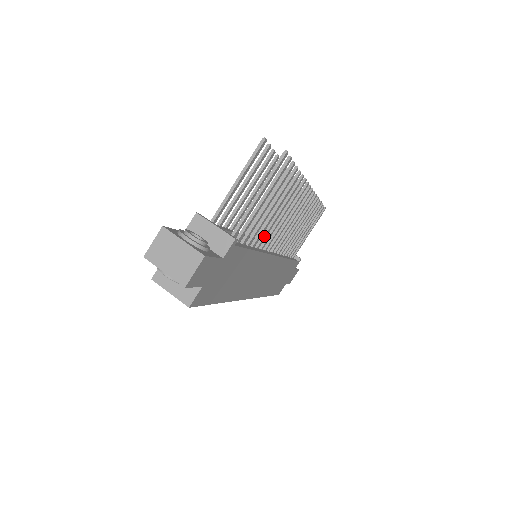
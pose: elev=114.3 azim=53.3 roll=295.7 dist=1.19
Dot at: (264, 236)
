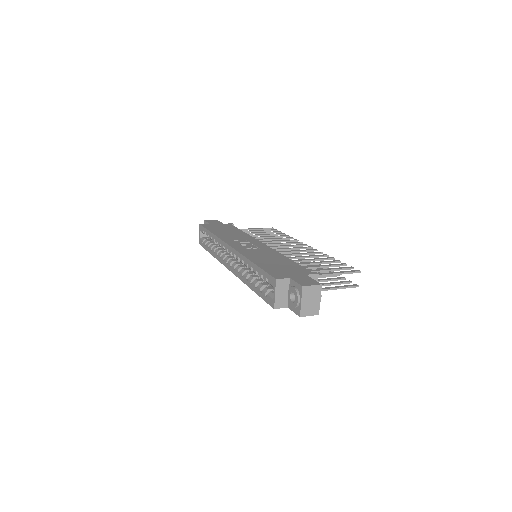
Dot at: occluded
